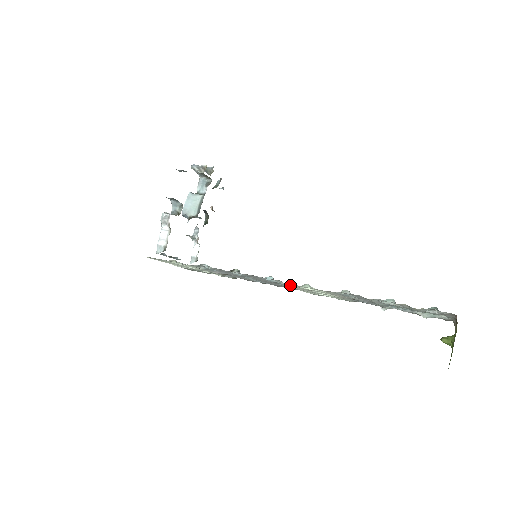
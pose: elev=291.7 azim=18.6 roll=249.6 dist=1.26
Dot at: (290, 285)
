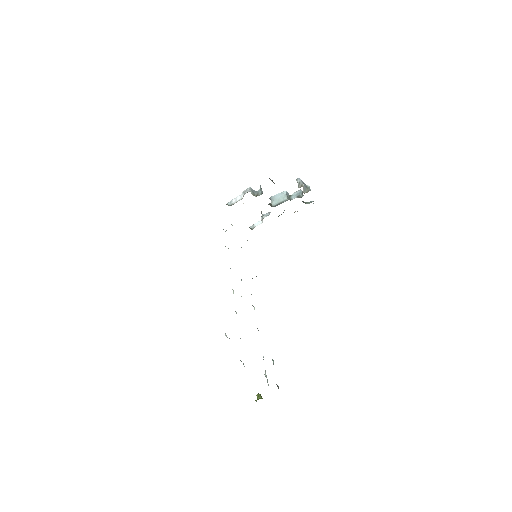
Dot at: occluded
